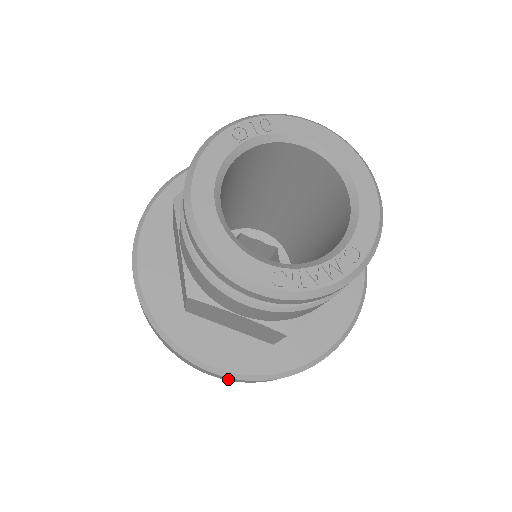
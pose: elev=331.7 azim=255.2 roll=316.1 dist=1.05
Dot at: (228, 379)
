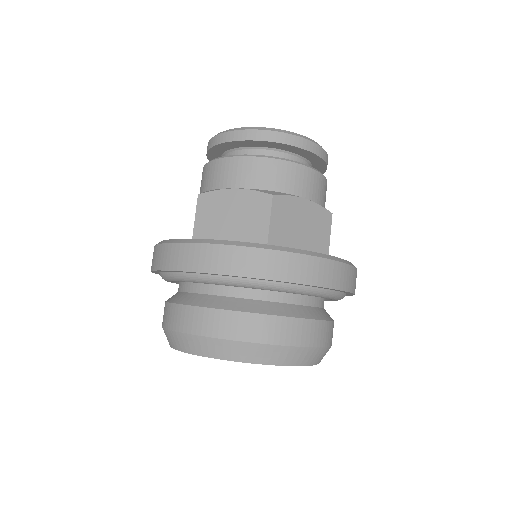
Dot at: (337, 279)
